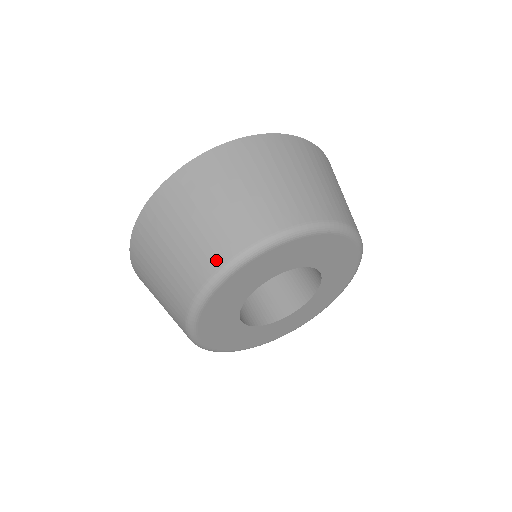
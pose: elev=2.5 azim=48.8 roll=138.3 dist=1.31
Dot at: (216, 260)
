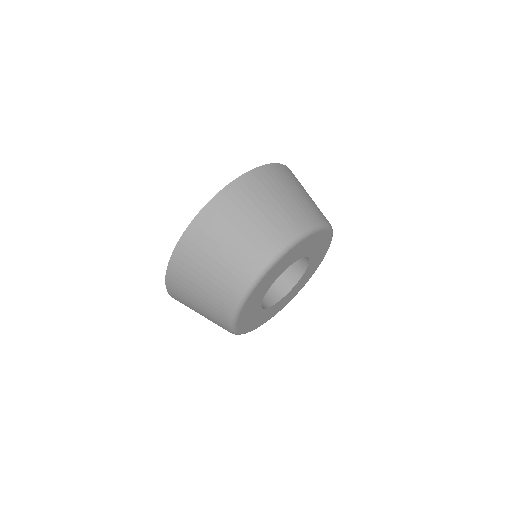
Dot at: (282, 237)
